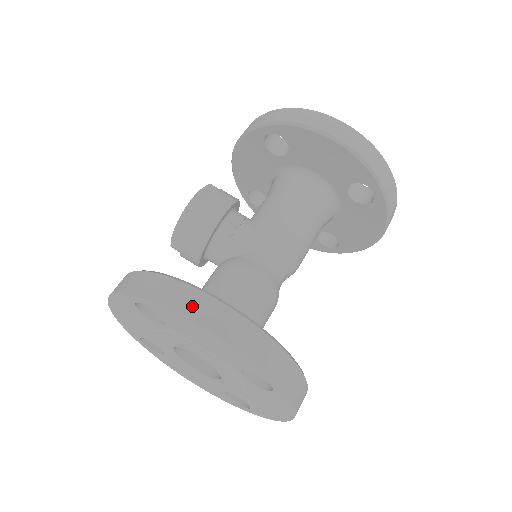
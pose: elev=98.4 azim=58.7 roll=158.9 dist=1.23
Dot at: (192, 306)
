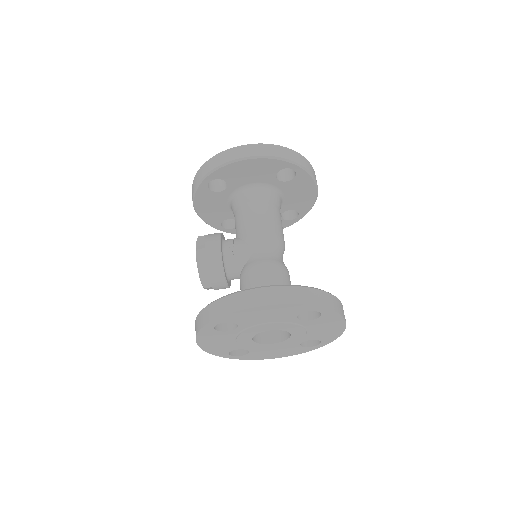
Dot at: (245, 302)
